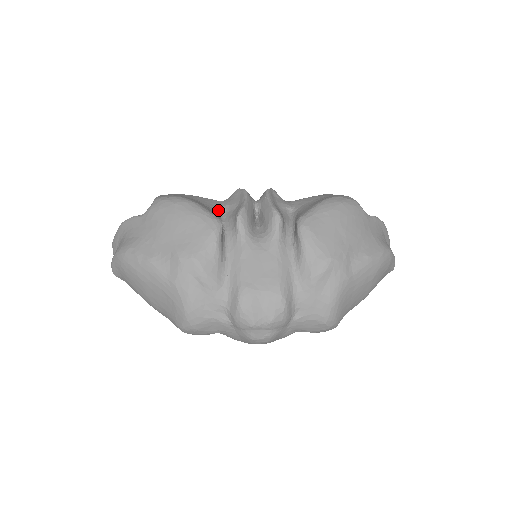
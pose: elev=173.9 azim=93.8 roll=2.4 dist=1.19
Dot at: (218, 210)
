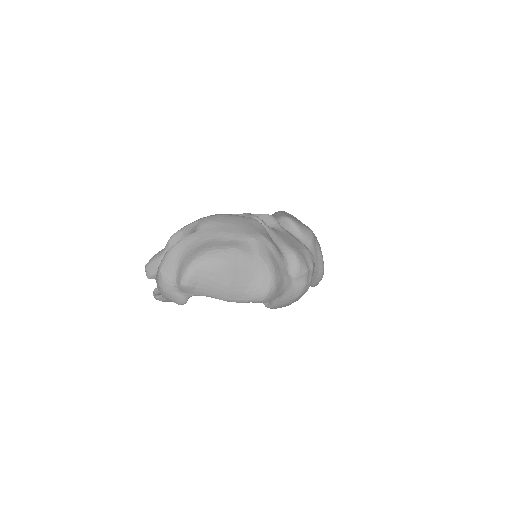
Dot at: occluded
